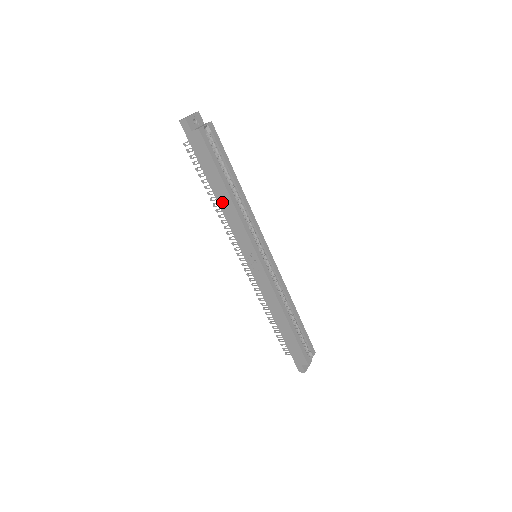
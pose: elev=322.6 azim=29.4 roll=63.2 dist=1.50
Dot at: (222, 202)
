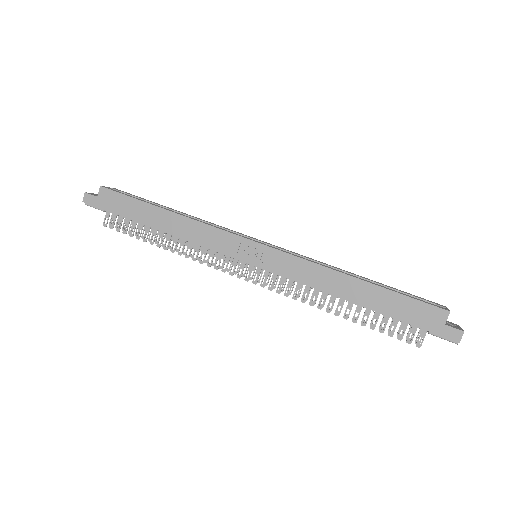
Dot at: (172, 228)
